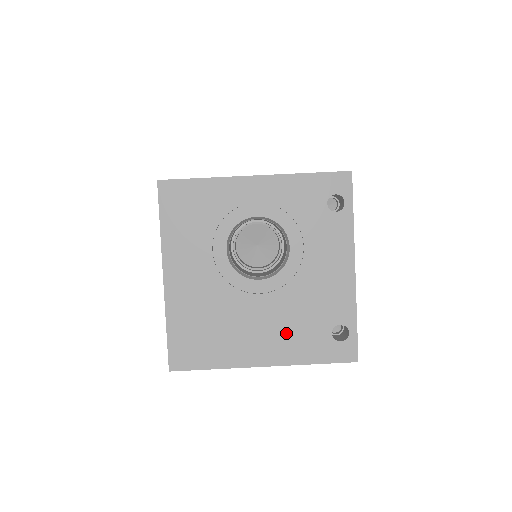
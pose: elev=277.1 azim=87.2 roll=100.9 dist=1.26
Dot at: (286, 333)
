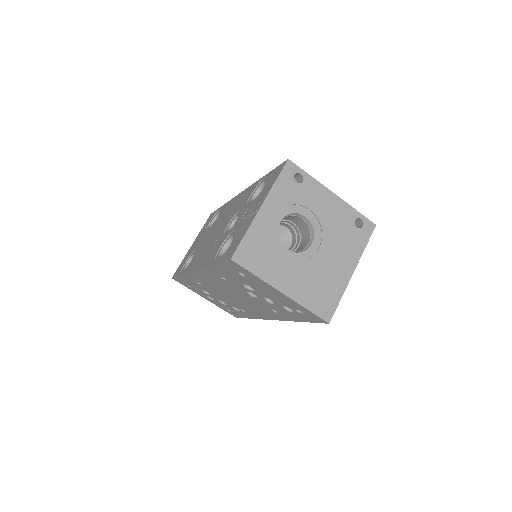
Dot at: (344, 250)
